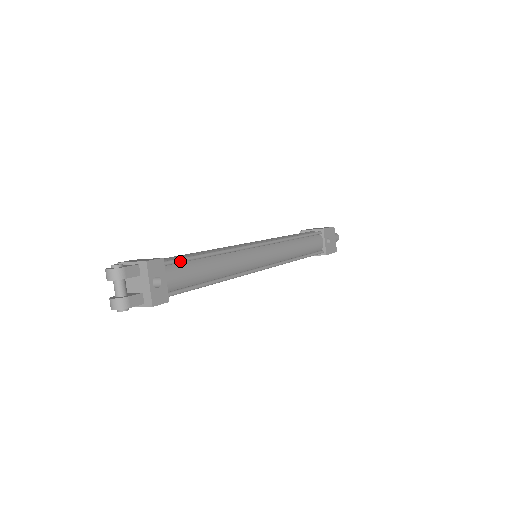
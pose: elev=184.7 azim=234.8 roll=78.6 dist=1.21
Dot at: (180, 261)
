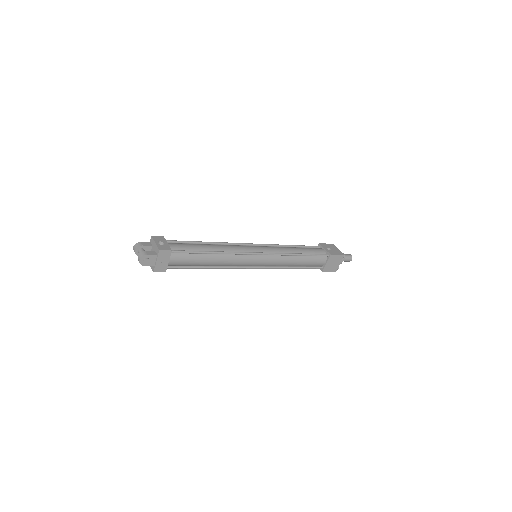
Dot at: (178, 241)
